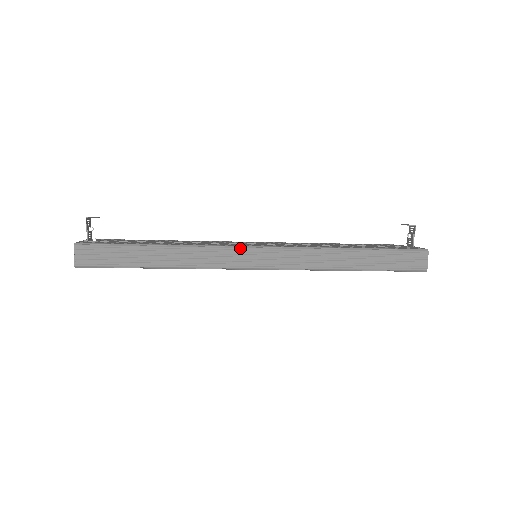
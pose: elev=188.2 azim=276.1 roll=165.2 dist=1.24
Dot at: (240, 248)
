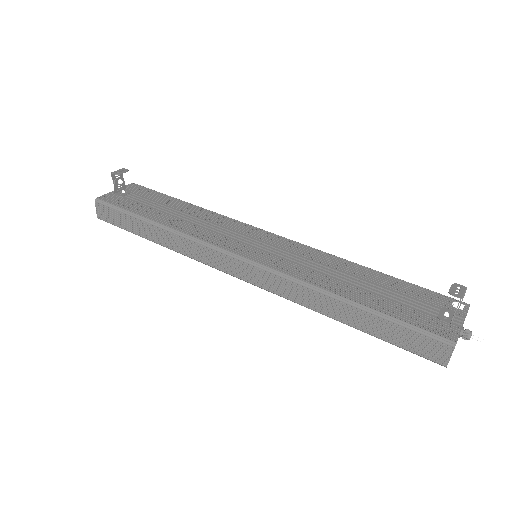
Dot at: (221, 252)
